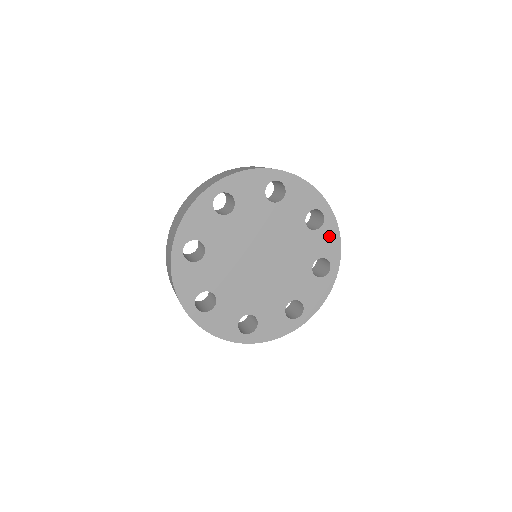
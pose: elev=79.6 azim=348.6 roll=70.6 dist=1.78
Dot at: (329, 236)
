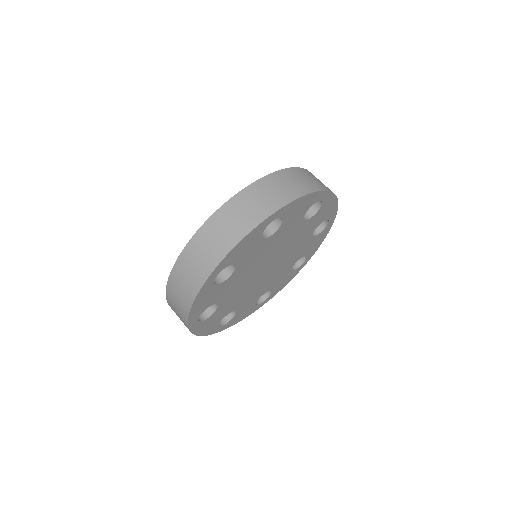
Dot at: (327, 207)
